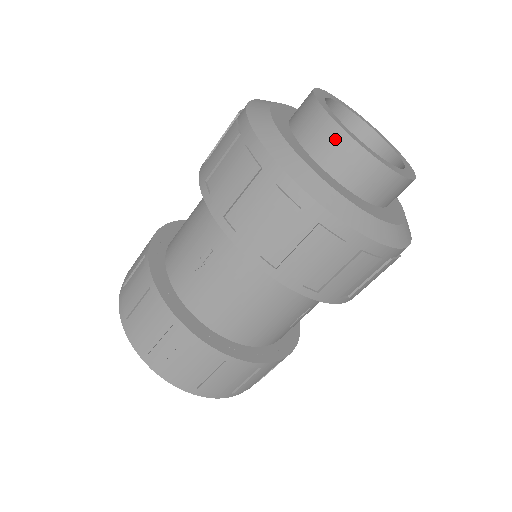
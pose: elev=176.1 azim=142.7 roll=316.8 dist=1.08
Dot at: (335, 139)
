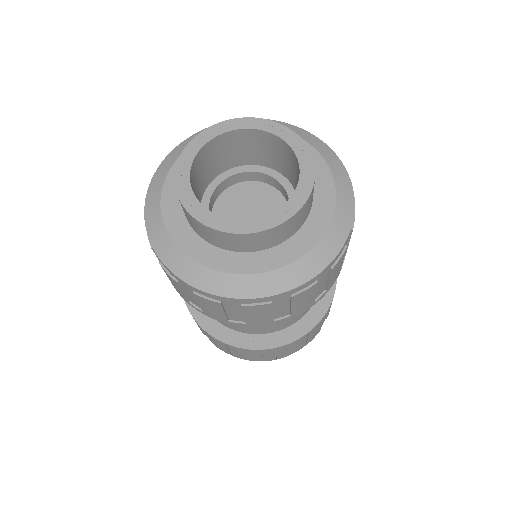
Dot at: occluded
